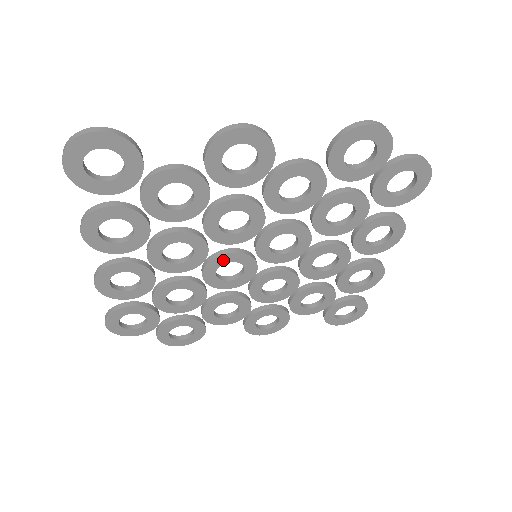
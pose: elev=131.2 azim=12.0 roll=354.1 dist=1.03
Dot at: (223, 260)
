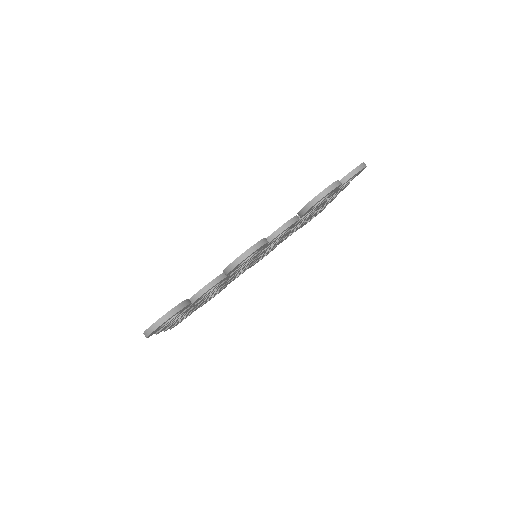
Dot at: (237, 273)
